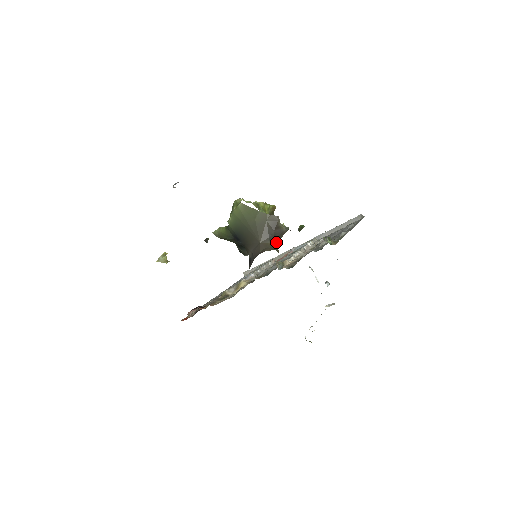
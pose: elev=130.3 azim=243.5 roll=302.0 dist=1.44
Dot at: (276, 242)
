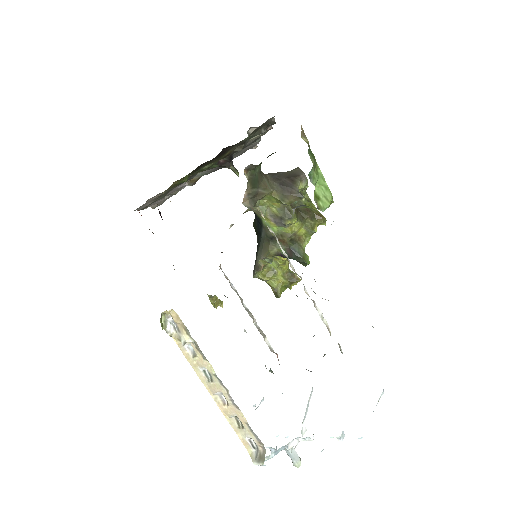
Dot at: (274, 187)
